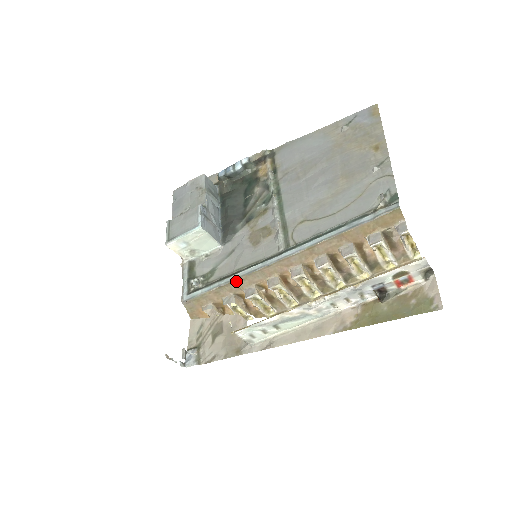
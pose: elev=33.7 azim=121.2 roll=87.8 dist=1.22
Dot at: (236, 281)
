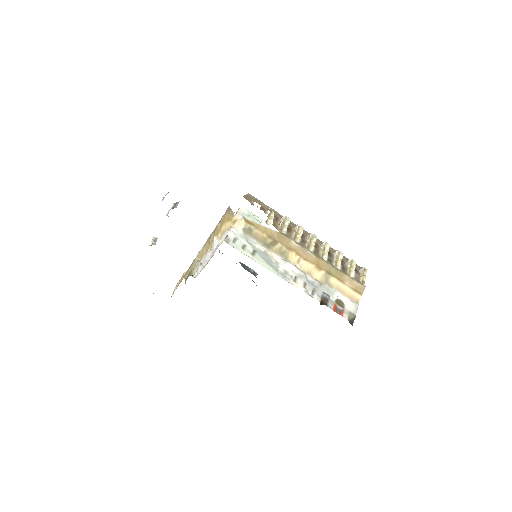
Dot at: (281, 216)
